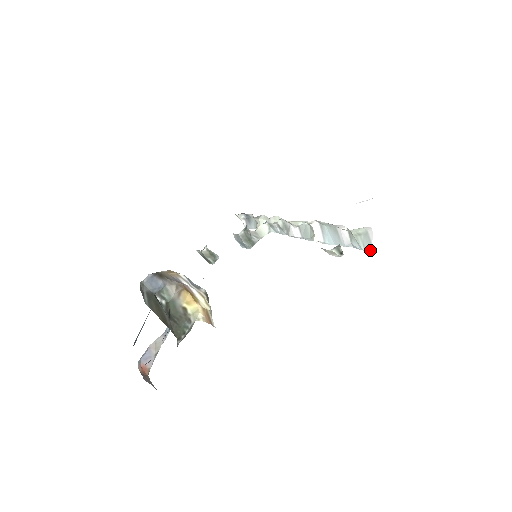
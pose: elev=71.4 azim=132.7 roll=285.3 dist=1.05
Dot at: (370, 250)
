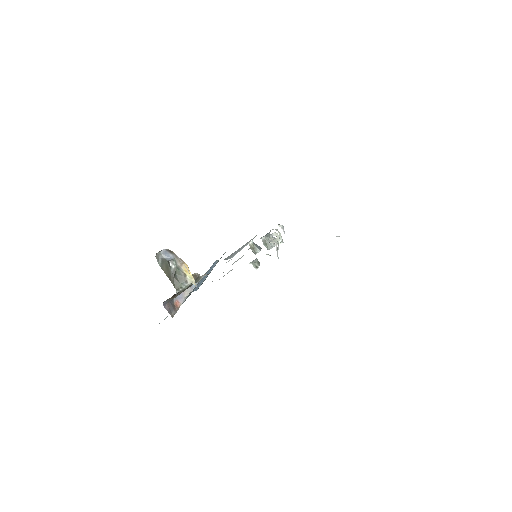
Dot at: occluded
